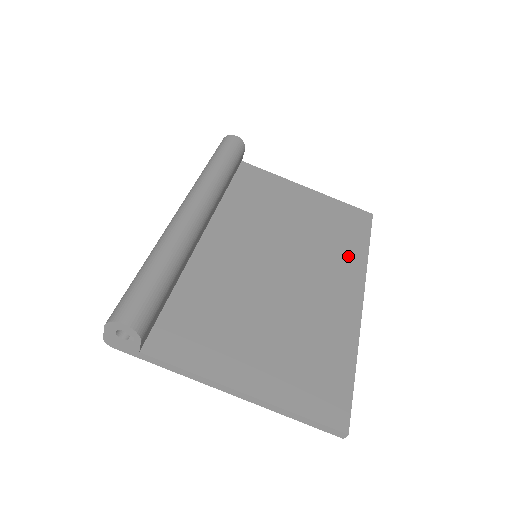
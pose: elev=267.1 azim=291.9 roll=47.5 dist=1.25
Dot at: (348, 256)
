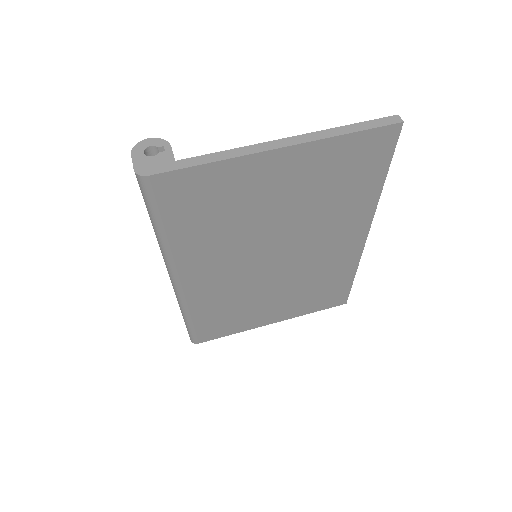
Dot at: occluded
